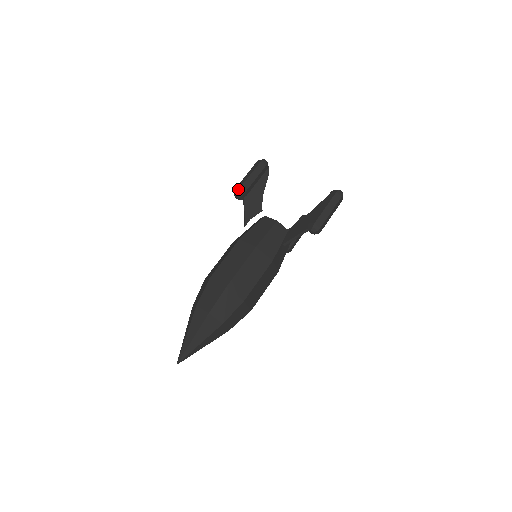
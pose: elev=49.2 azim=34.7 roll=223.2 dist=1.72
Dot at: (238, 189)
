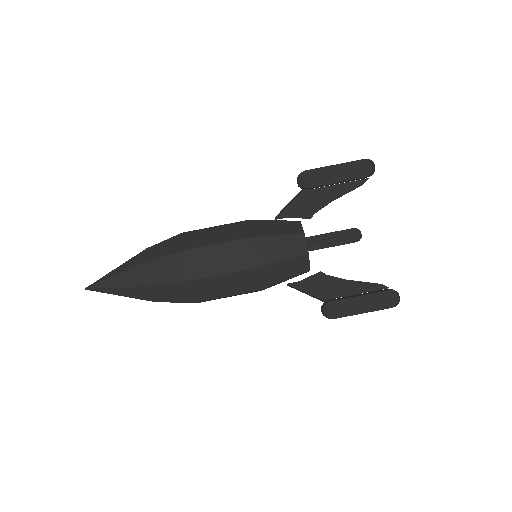
Dot at: (307, 177)
